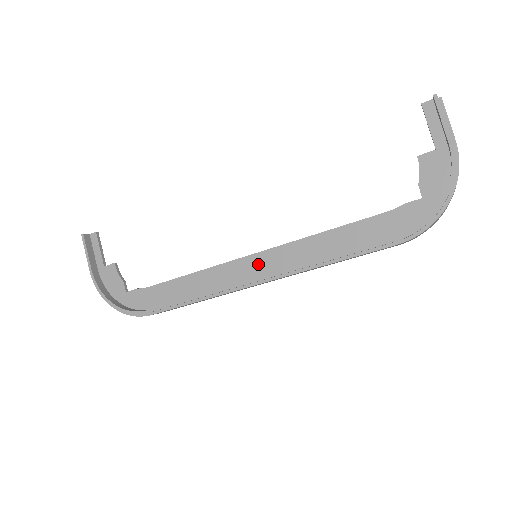
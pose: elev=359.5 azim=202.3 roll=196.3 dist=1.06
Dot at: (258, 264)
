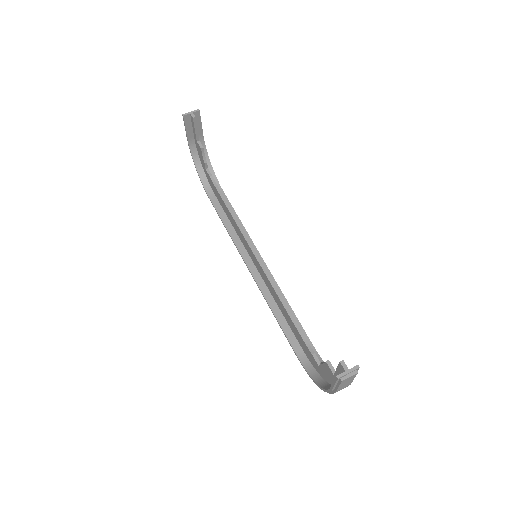
Dot at: (255, 260)
